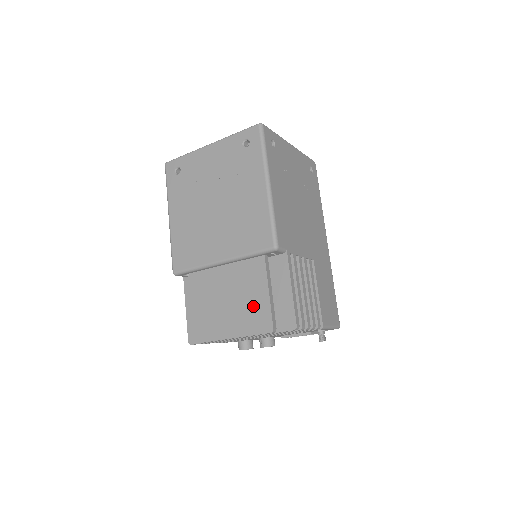
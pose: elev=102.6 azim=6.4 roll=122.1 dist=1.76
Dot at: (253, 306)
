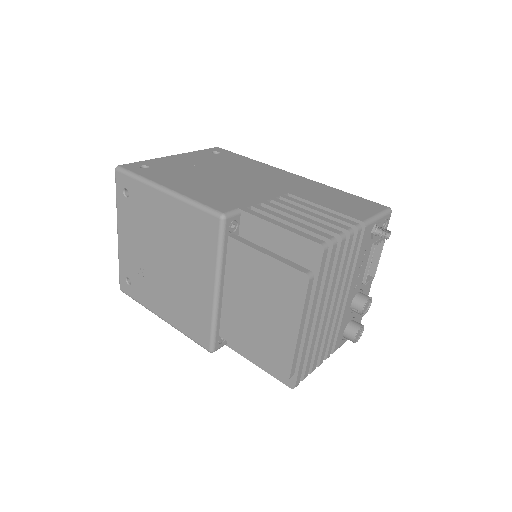
Dot at: (273, 283)
